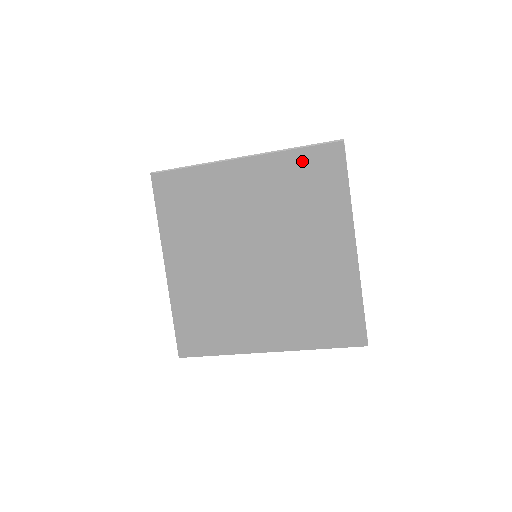
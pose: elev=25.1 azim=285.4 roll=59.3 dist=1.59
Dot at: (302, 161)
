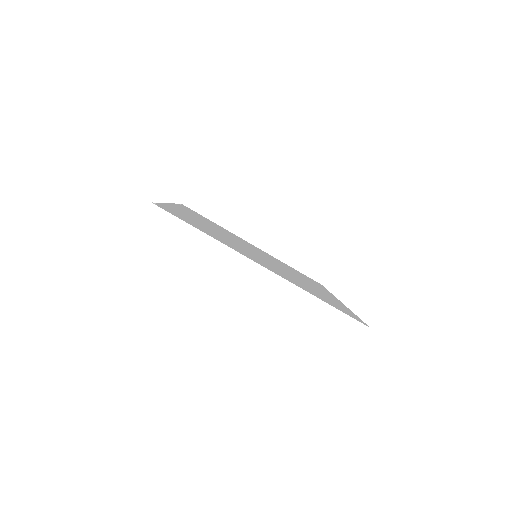
Dot at: occluded
